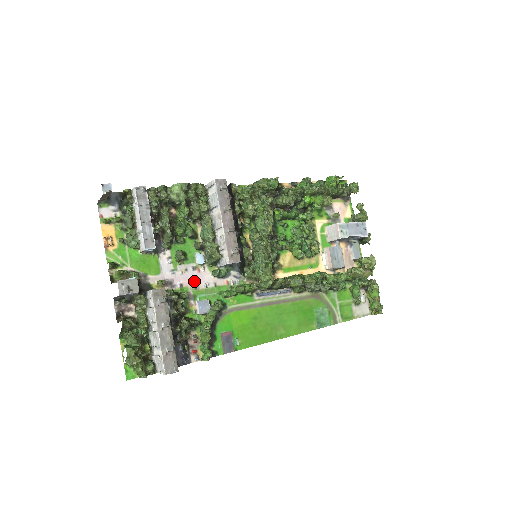
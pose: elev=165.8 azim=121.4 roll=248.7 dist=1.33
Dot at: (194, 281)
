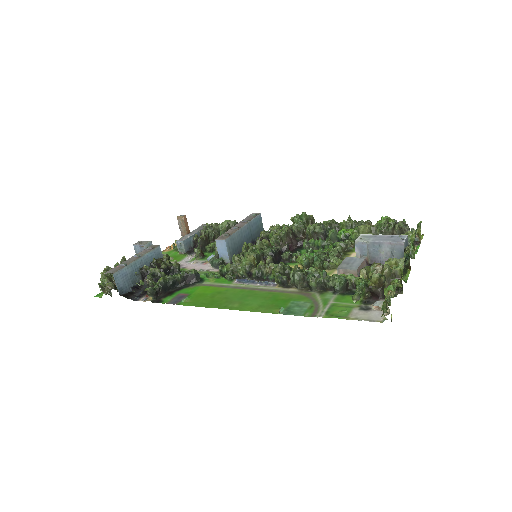
Dot at: (196, 268)
